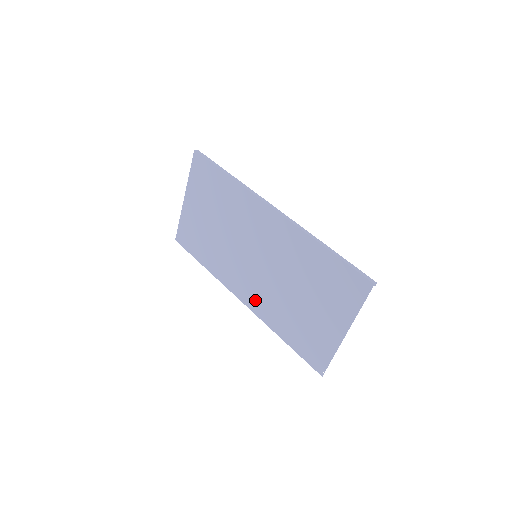
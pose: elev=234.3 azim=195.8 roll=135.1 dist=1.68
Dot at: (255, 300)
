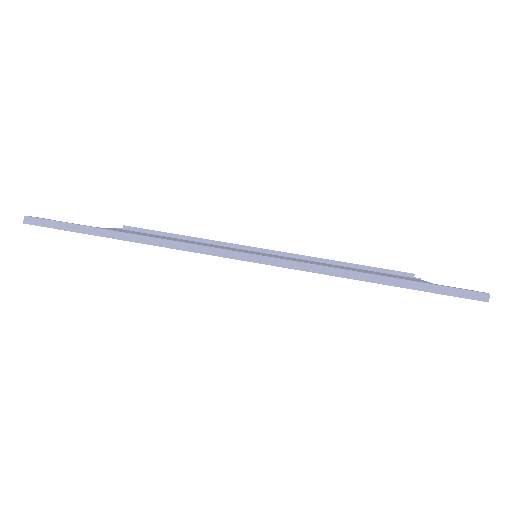
Dot at: occluded
